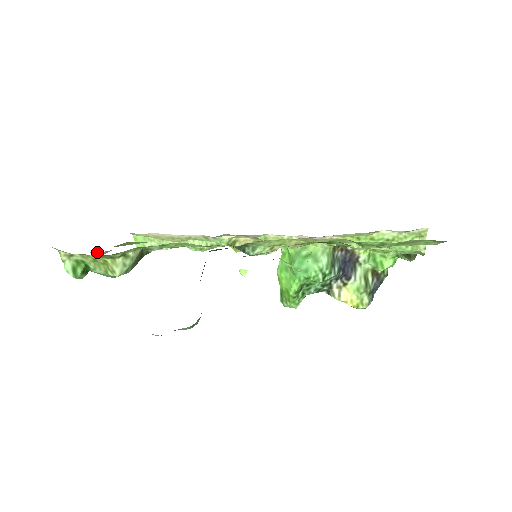
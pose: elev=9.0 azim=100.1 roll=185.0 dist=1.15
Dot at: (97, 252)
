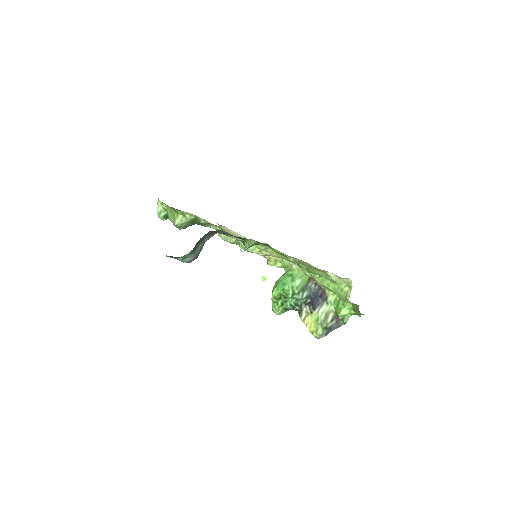
Dot at: occluded
